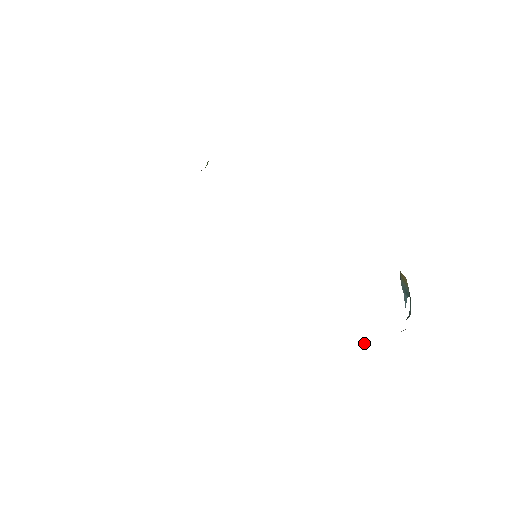
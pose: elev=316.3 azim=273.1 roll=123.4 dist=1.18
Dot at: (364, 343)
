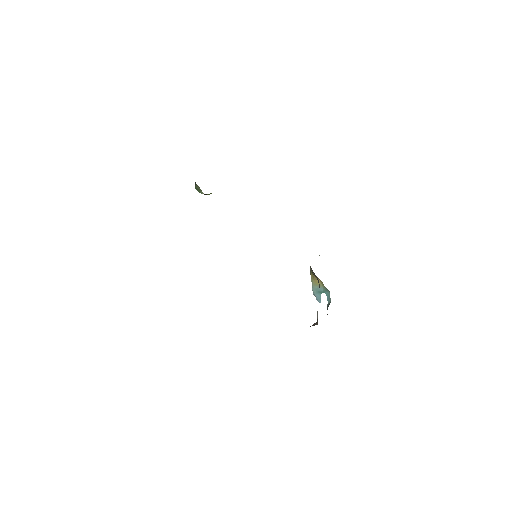
Dot at: (315, 324)
